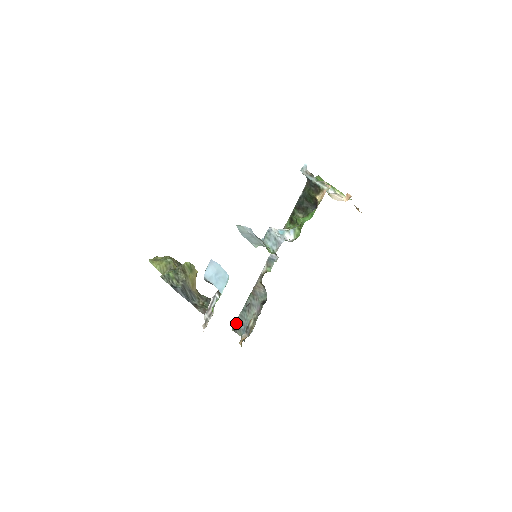
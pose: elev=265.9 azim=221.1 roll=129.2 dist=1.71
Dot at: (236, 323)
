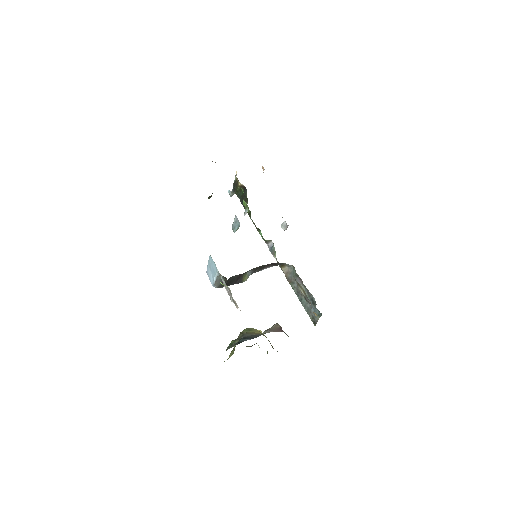
Dot at: (310, 317)
